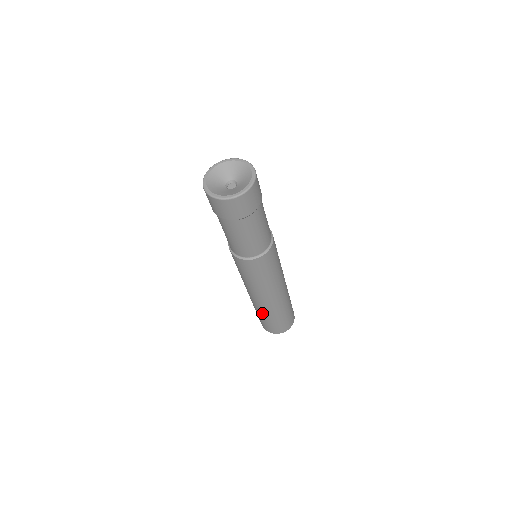
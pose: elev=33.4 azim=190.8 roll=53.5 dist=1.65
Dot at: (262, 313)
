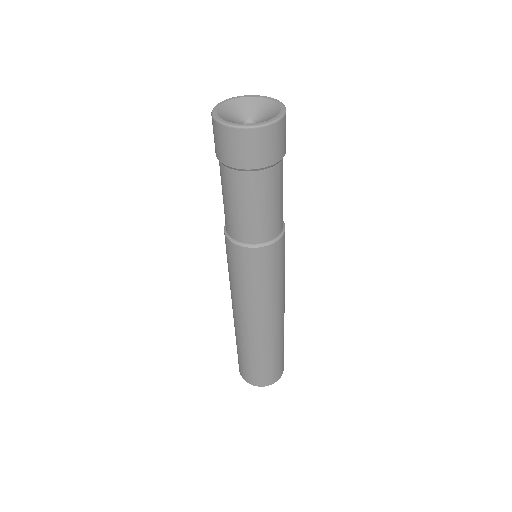
Dot at: (250, 350)
